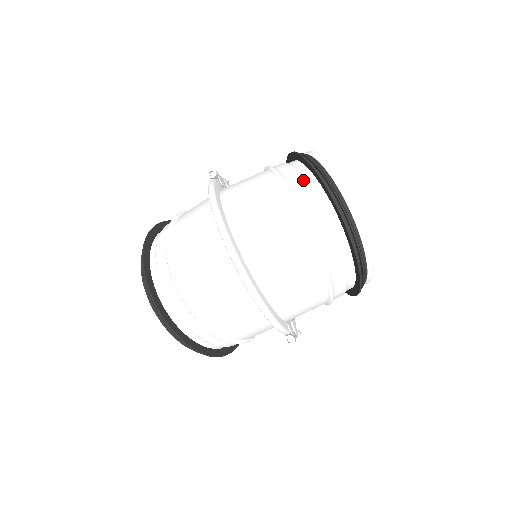
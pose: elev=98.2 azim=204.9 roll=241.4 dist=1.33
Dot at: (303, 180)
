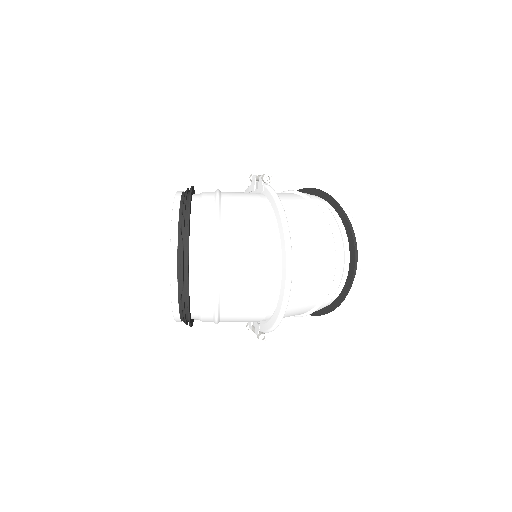
Dot at: (340, 231)
